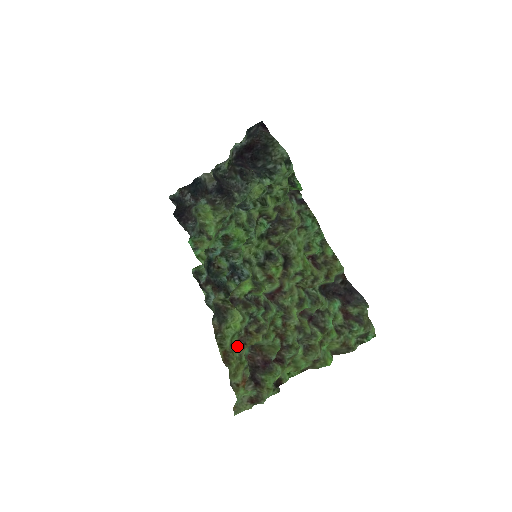
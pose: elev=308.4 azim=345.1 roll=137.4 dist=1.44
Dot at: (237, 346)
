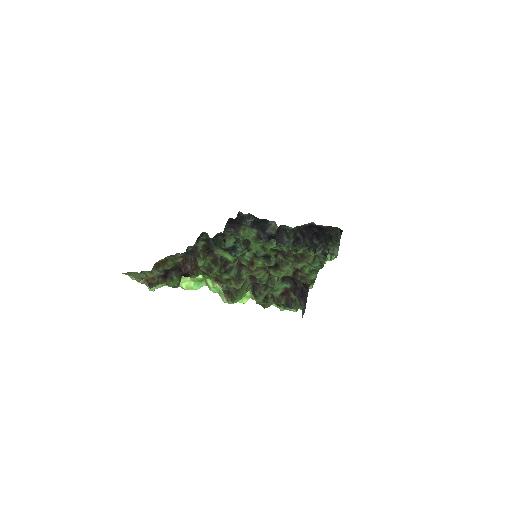
Dot at: occluded
